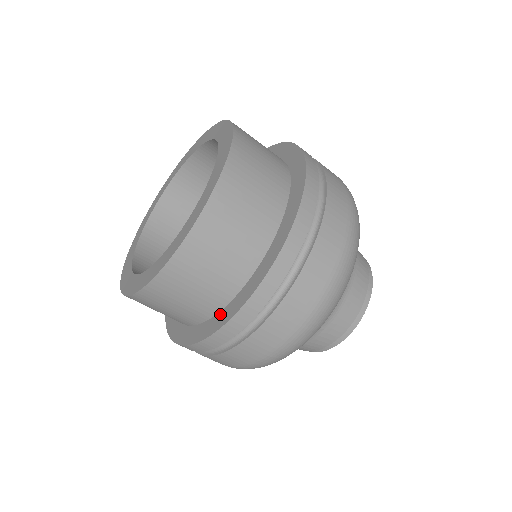
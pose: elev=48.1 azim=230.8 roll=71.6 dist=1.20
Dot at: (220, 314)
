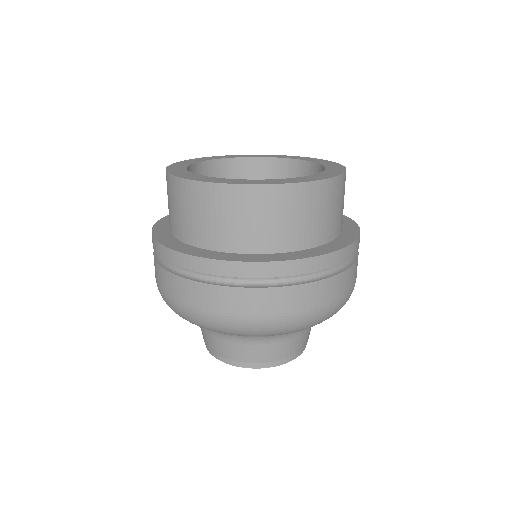
Dot at: (323, 246)
